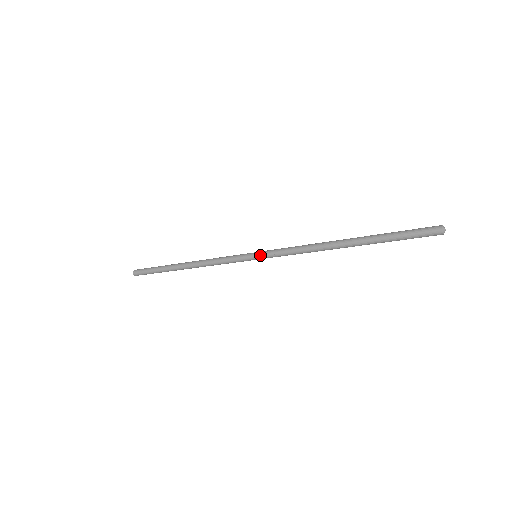
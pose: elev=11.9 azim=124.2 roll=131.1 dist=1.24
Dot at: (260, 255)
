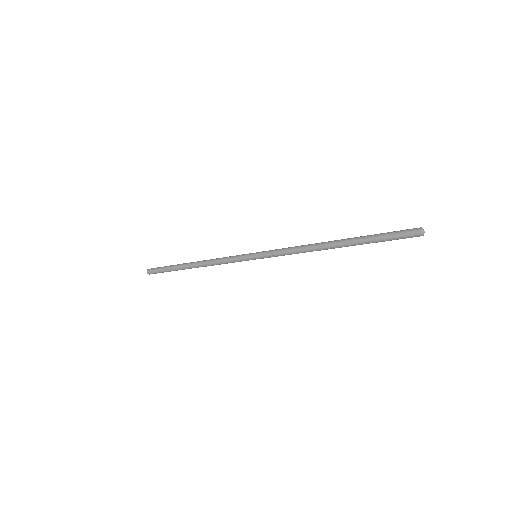
Dot at: (259, 255)
